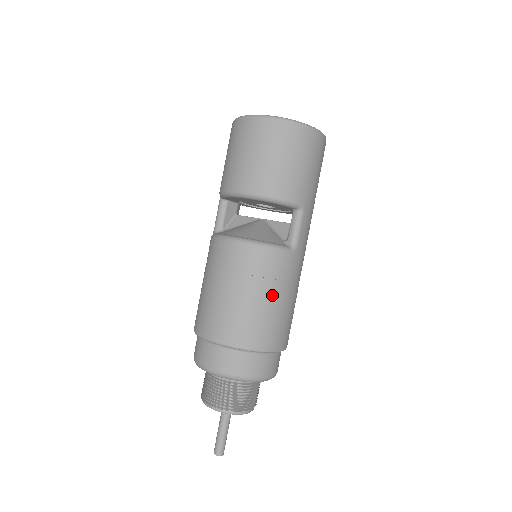
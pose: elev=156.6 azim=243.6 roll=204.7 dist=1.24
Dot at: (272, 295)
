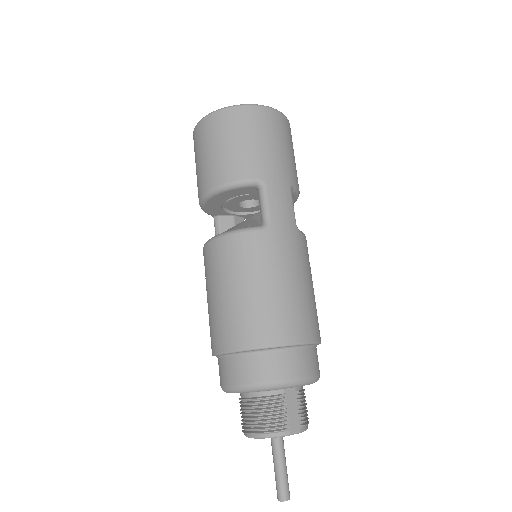
Dot at: (254, 281)
